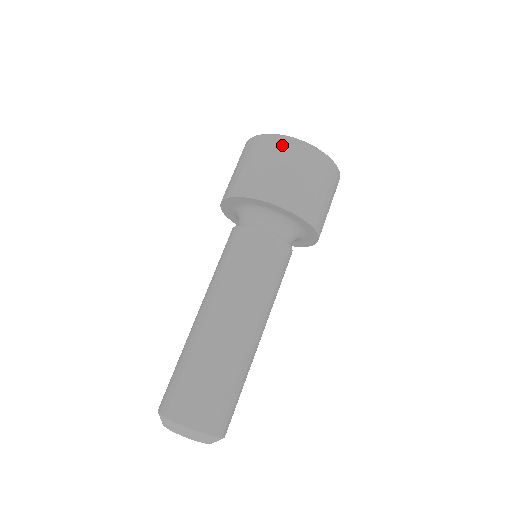
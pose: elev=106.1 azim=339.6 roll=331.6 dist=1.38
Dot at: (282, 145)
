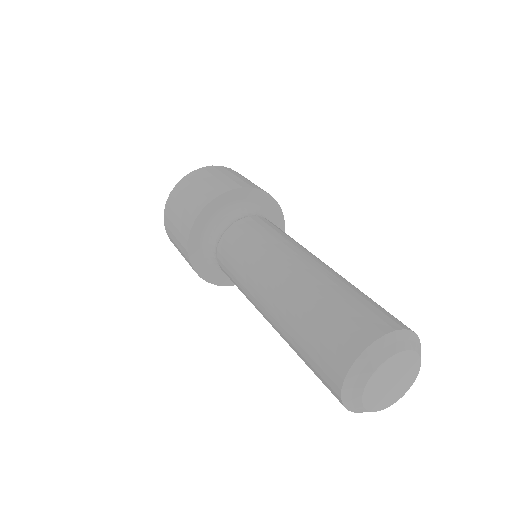
Dot at: (209, 170)
